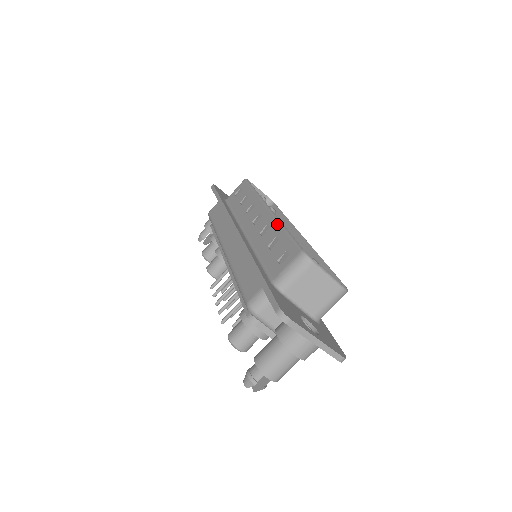
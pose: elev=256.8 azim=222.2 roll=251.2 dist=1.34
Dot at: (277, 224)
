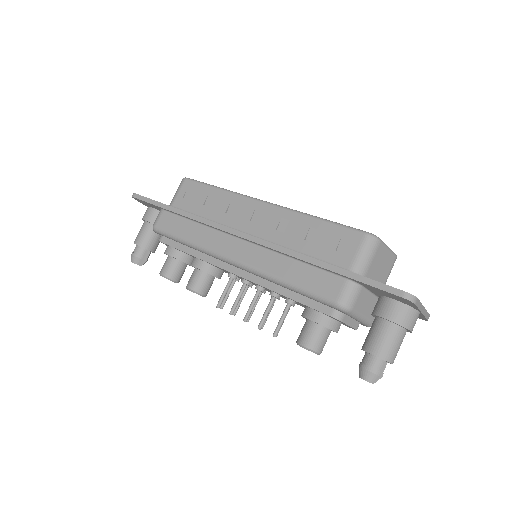
Dot at: (299, 215)
